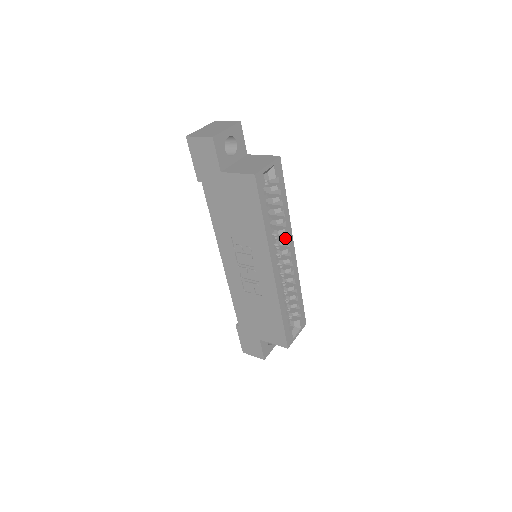
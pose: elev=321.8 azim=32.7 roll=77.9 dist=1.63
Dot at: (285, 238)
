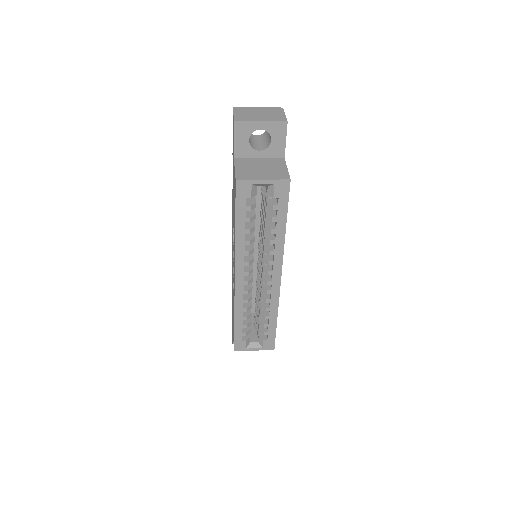
Dot at: (270, 260)
